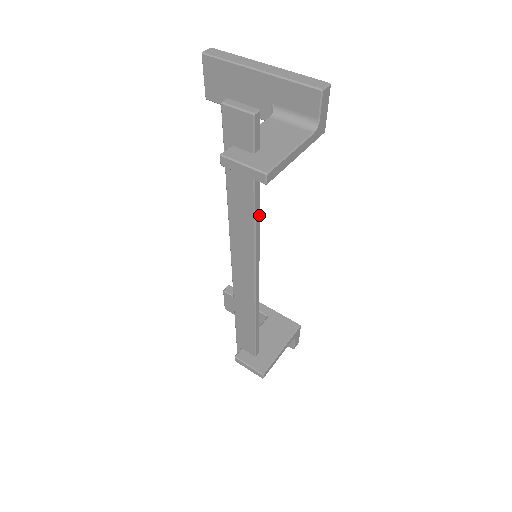
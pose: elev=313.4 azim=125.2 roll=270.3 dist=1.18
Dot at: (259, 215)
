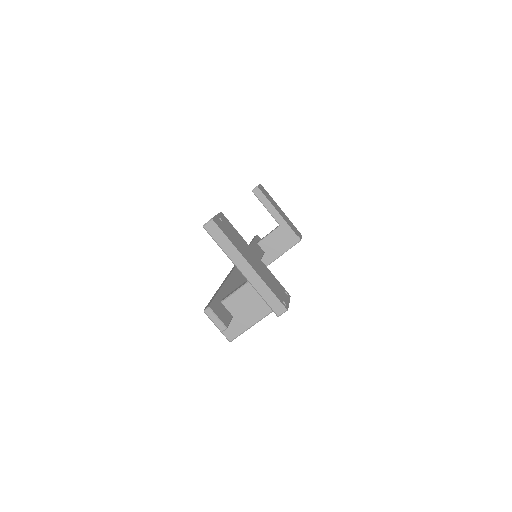
Dot at: occluded
